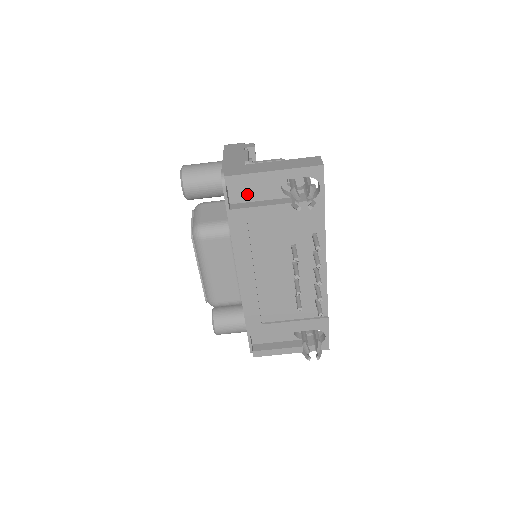
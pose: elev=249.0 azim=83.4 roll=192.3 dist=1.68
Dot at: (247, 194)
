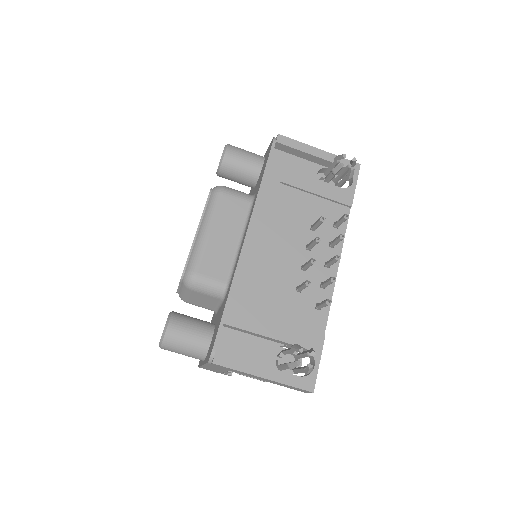
Dot at: (286, 166)
